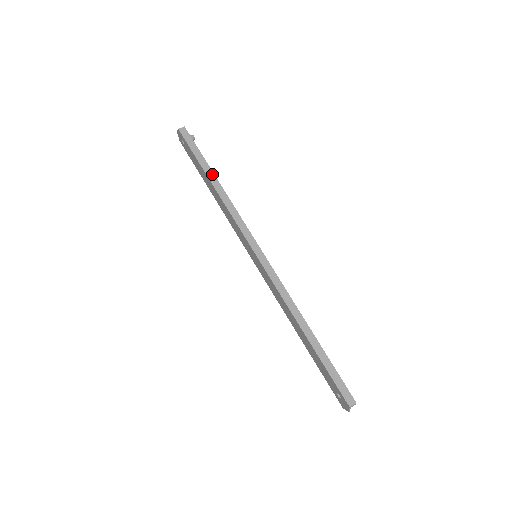
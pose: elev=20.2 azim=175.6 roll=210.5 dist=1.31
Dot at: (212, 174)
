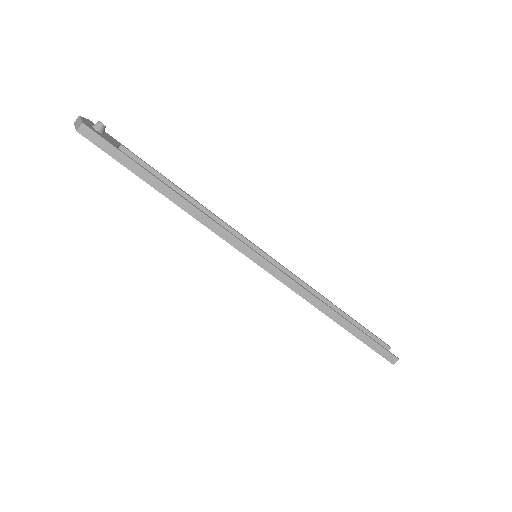
Dot at: (160, 184)
